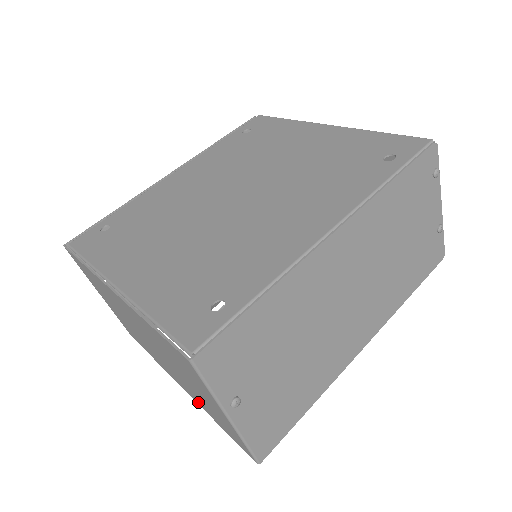
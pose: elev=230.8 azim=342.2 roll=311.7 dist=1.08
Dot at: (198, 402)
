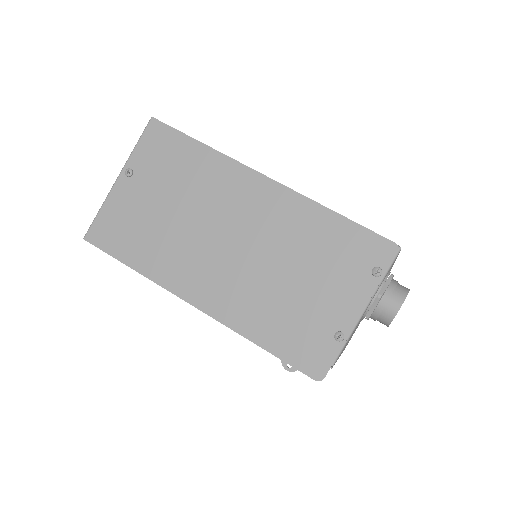
Dot at: occluded
